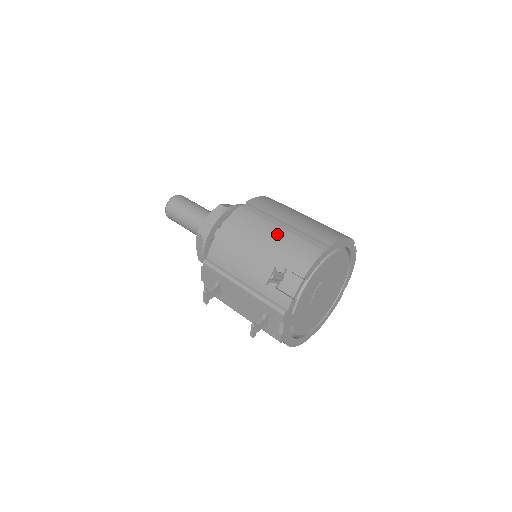
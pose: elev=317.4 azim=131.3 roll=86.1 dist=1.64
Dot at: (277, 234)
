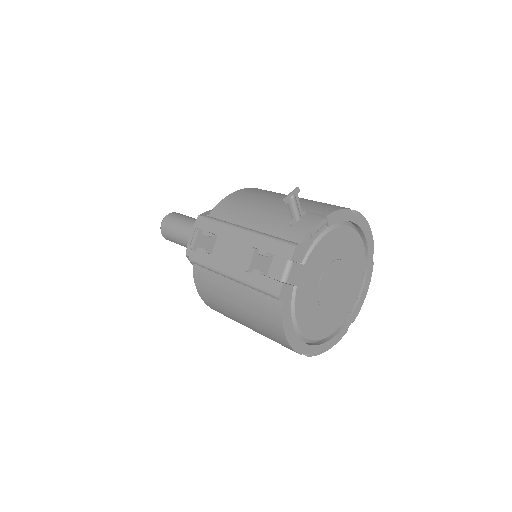
Dot at: occluded
